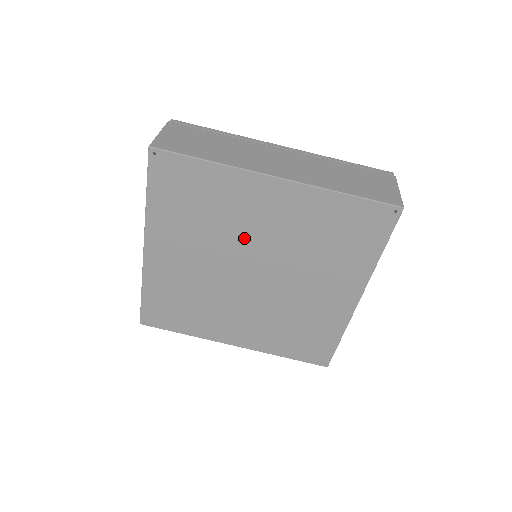
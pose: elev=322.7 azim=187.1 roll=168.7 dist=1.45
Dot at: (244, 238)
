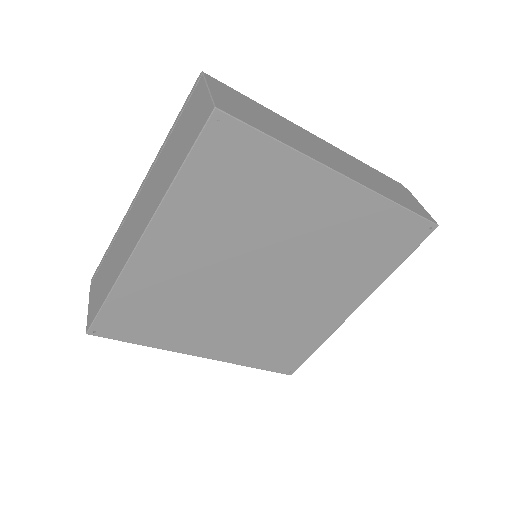
Dot at: (276, 238)
